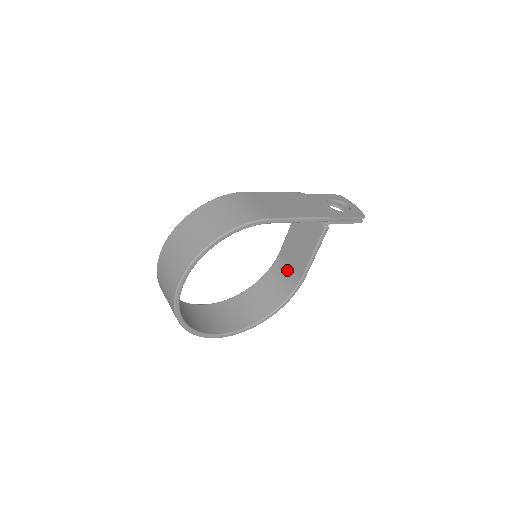
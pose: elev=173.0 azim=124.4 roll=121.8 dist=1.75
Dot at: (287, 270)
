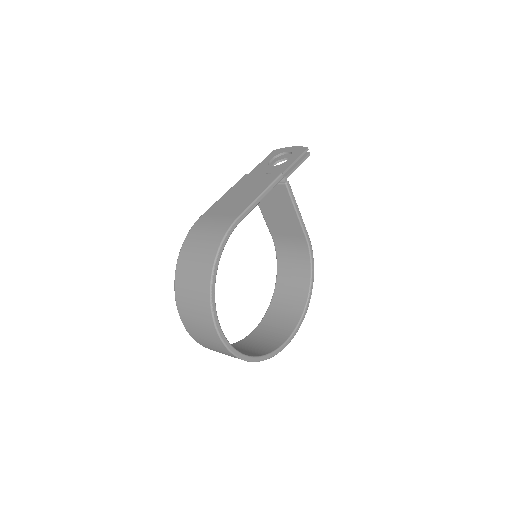
Dot at: (290, 244)
